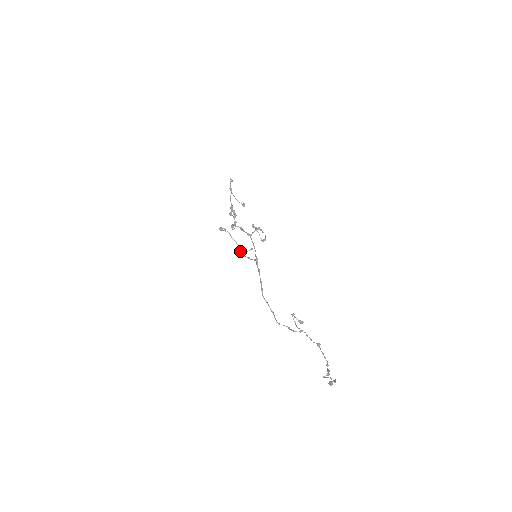
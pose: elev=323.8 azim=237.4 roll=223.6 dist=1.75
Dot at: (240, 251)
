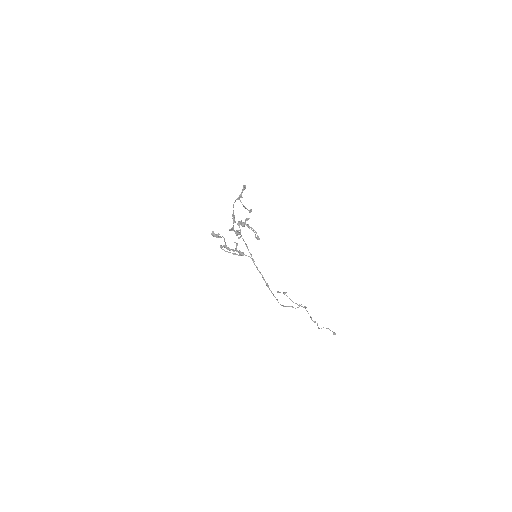
Dot at: occluded
